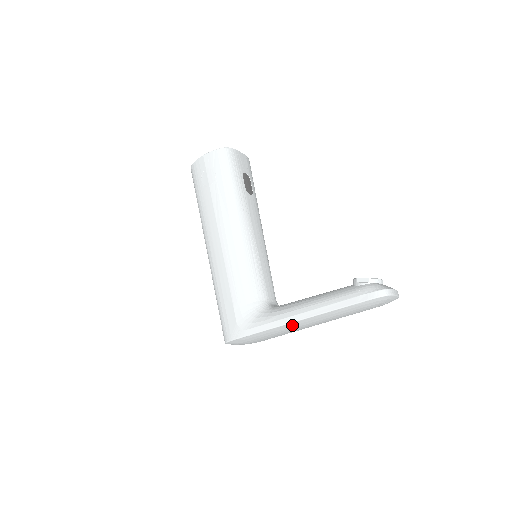
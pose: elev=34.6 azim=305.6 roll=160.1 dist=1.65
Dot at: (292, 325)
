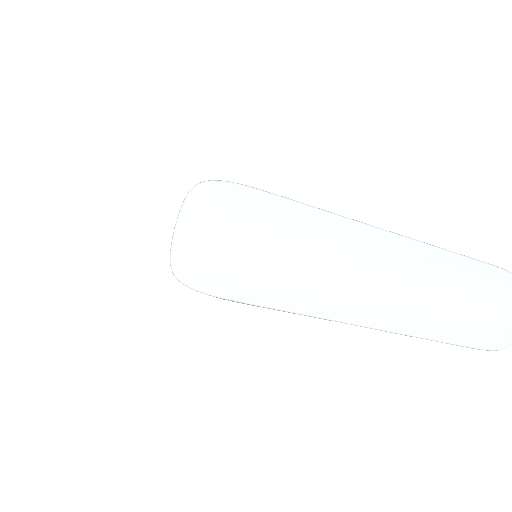
Dot at: (354, 232)
